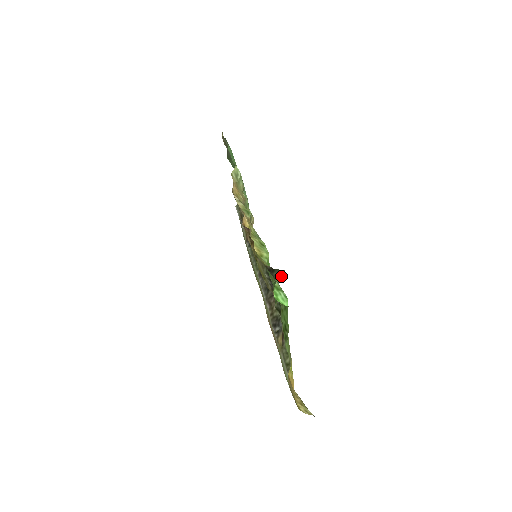
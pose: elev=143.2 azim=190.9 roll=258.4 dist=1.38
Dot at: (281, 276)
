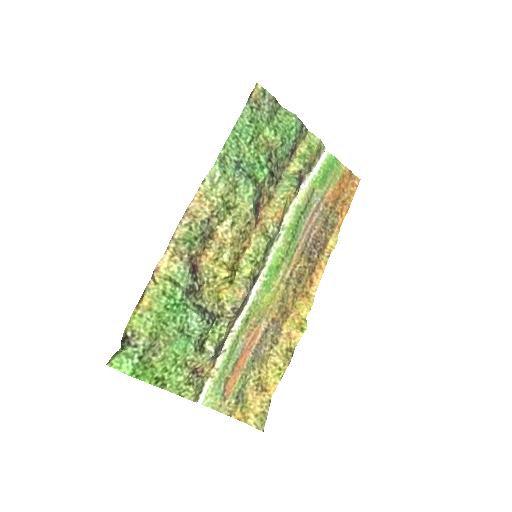
Dot at: (121, 351)
